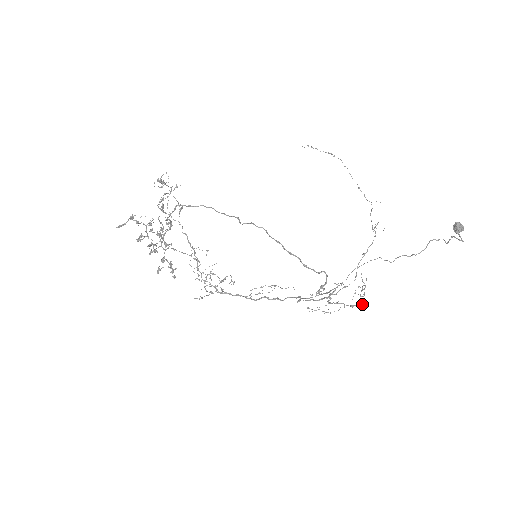
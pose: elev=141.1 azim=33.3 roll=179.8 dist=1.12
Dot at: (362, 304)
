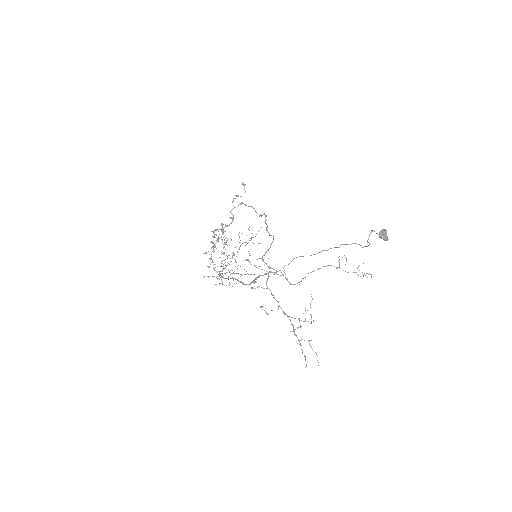
Dot at: (299, 340)
